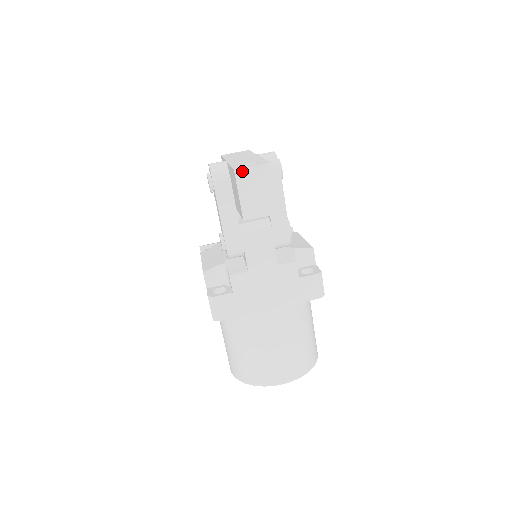
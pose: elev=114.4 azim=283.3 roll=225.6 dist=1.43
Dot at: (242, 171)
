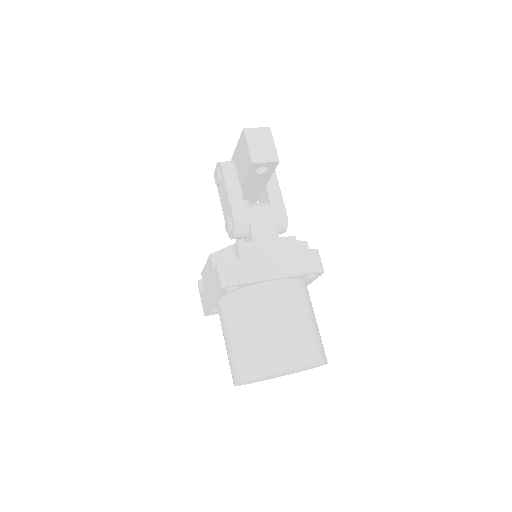
Dot at: (249, 130)
